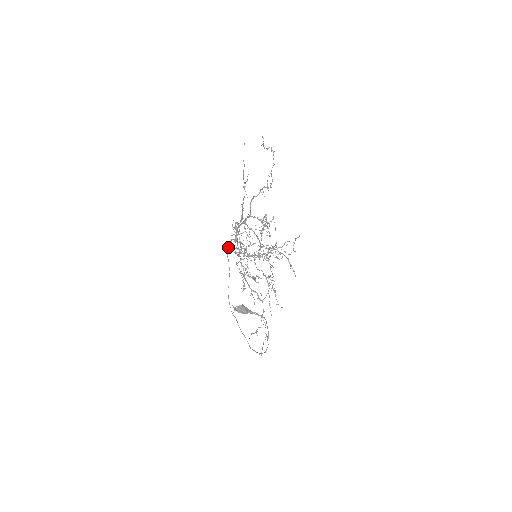
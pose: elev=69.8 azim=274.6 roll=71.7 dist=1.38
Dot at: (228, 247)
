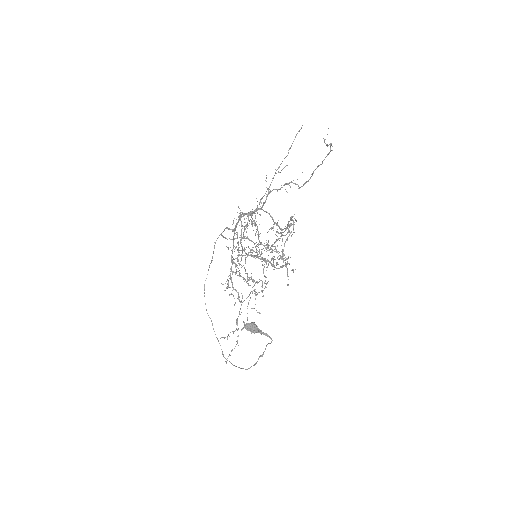
Dot at: (219, 235)
